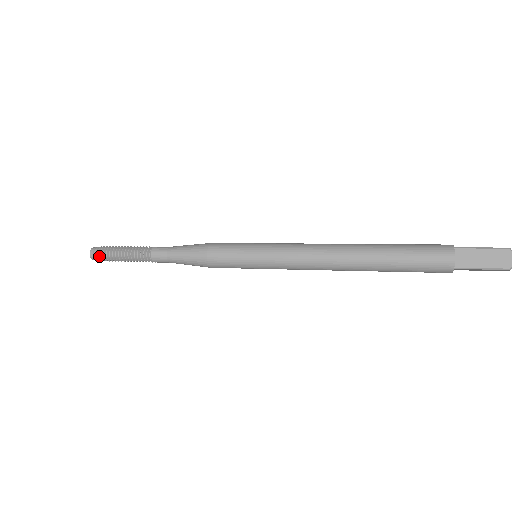
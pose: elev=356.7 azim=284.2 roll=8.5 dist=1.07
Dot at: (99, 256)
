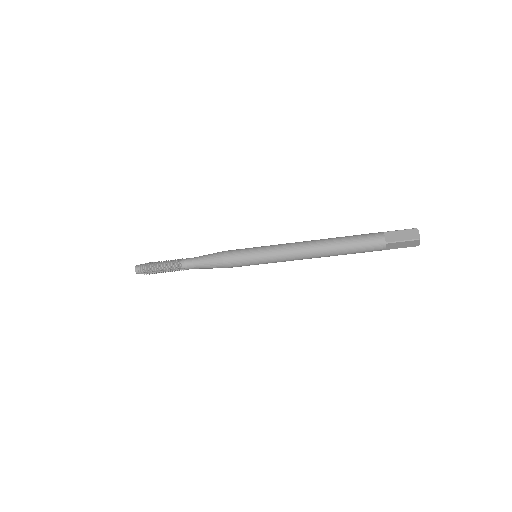
Dot at: (142, 269)
